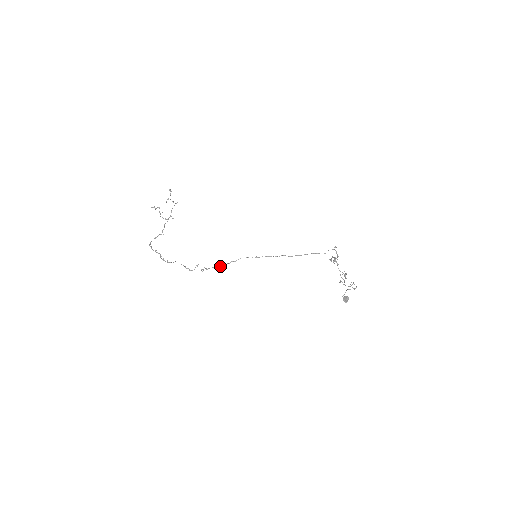
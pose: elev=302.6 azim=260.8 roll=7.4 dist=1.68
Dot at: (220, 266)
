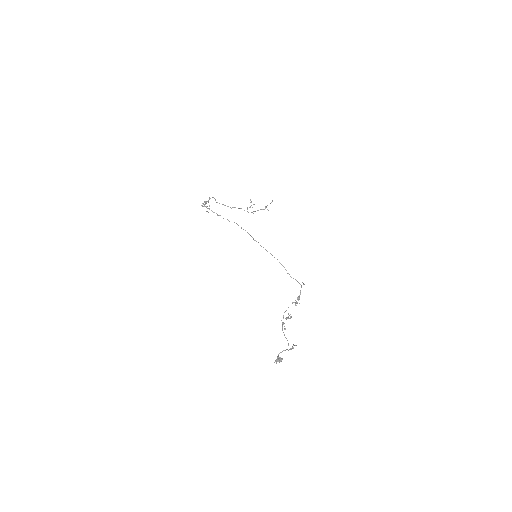
Dot at: (218, 215)
